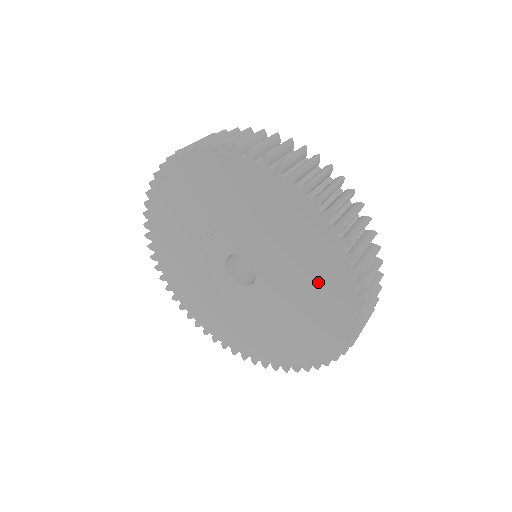
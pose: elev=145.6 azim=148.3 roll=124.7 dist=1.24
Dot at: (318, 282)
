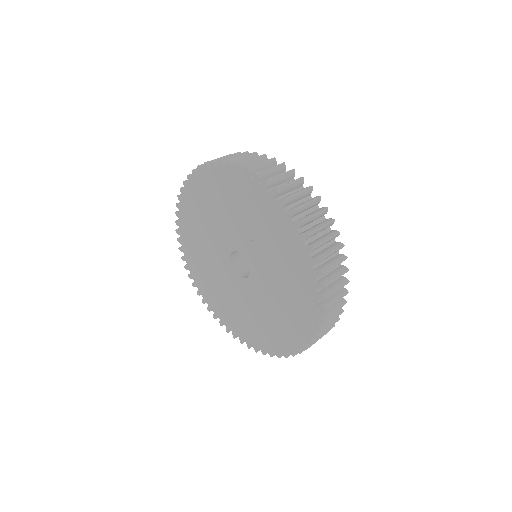
Dot at: (274, 325)
